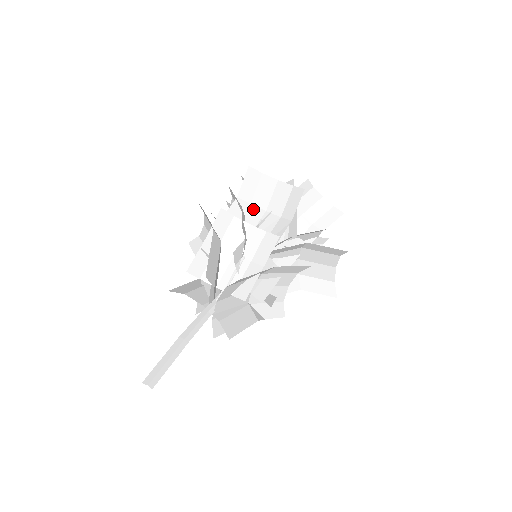
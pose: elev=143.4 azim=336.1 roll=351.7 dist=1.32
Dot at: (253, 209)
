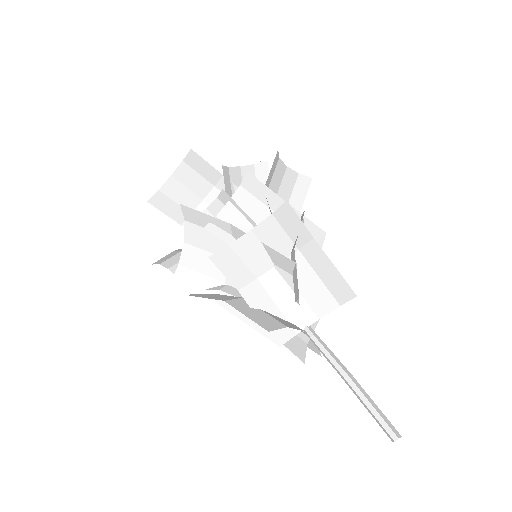
Dot at: occluded
